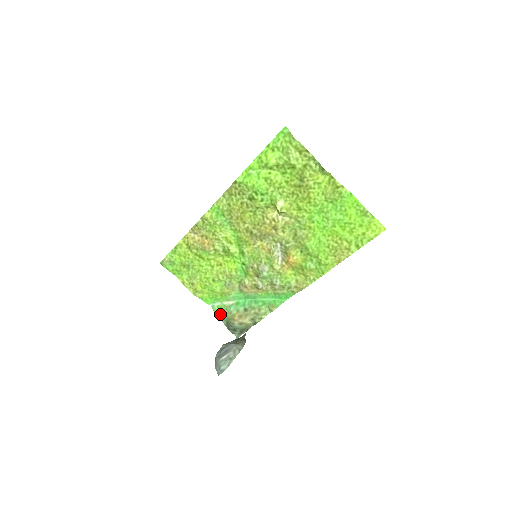
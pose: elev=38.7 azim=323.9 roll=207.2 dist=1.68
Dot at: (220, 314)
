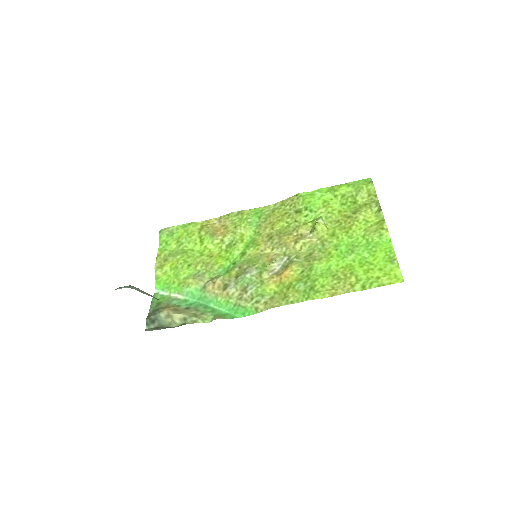
Dot at: (156, 302)
